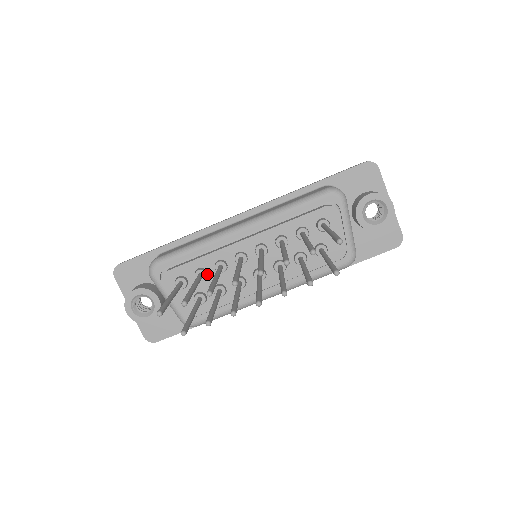
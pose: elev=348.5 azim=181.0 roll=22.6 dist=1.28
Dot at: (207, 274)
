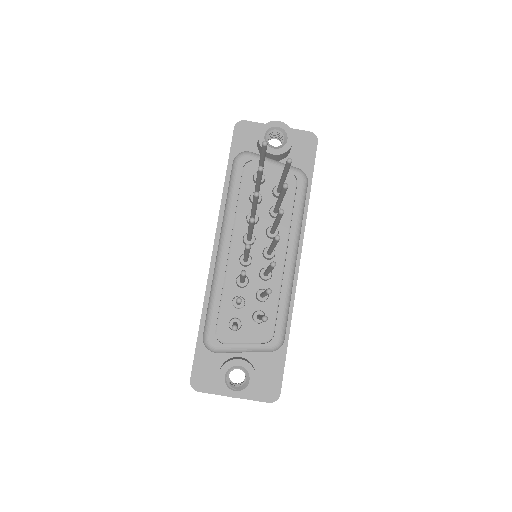
Dot at: (242, 298)
